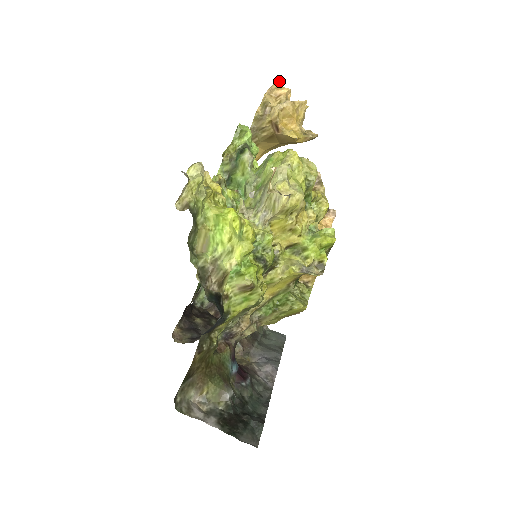
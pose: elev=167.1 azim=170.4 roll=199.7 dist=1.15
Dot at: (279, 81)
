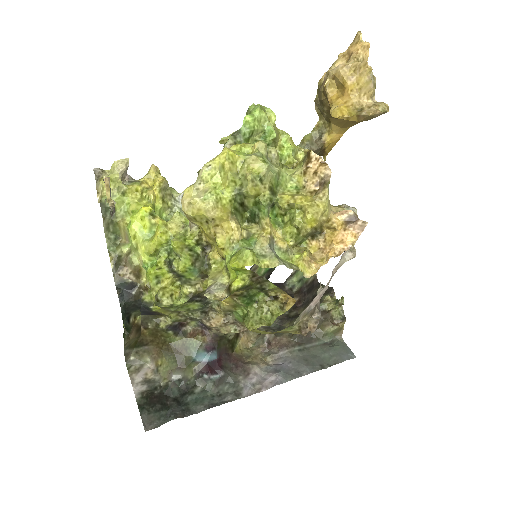
Dot at: (358, 33)
